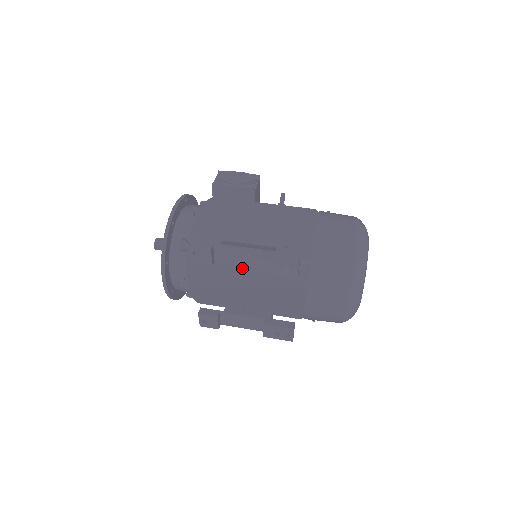
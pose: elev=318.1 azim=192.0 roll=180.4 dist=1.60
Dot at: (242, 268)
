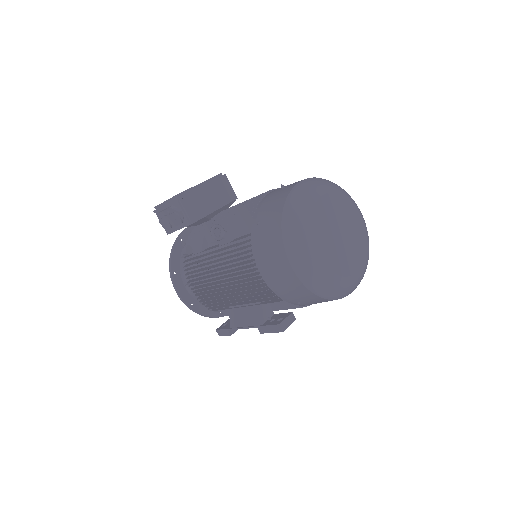
Dot at: occluded
